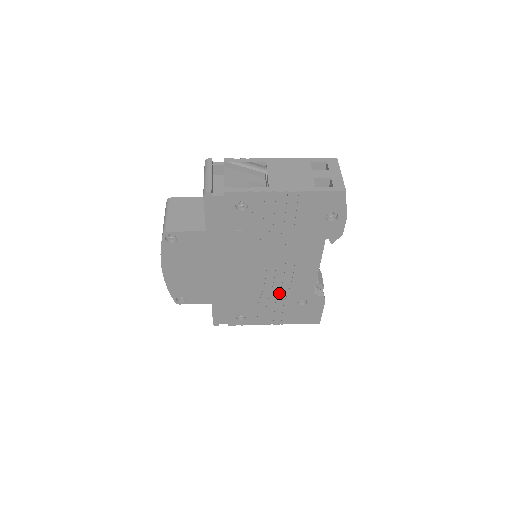
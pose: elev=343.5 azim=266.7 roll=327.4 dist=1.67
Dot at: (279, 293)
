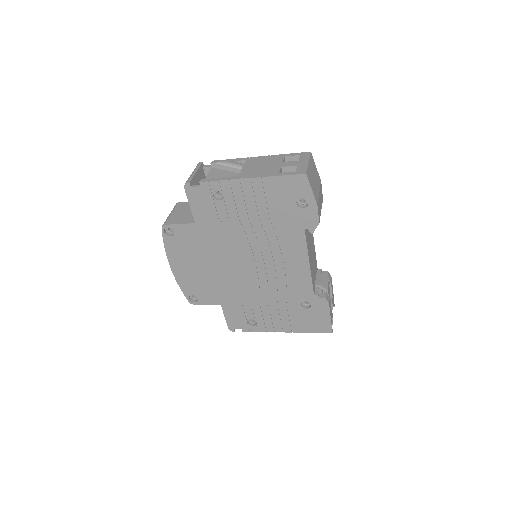
Dot at: (280, 293)
